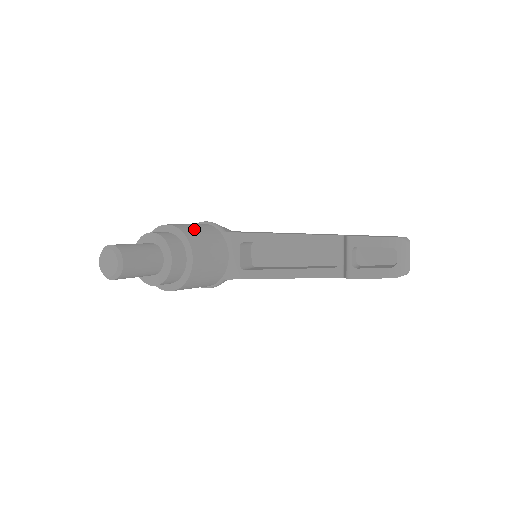
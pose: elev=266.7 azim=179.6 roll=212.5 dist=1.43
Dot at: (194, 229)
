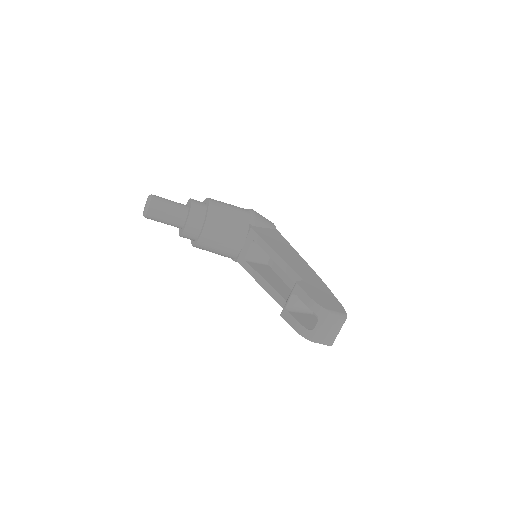
Dot at: (224, 212)
